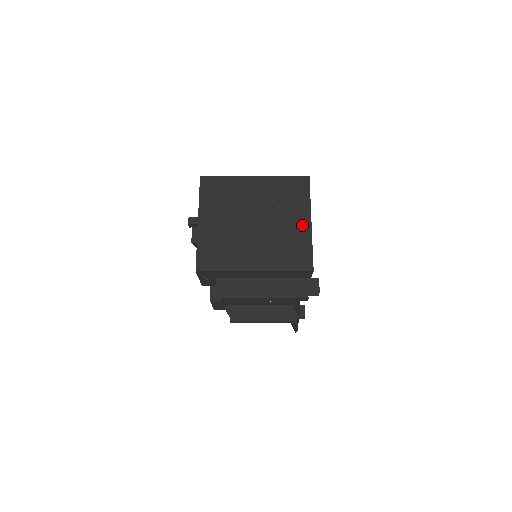
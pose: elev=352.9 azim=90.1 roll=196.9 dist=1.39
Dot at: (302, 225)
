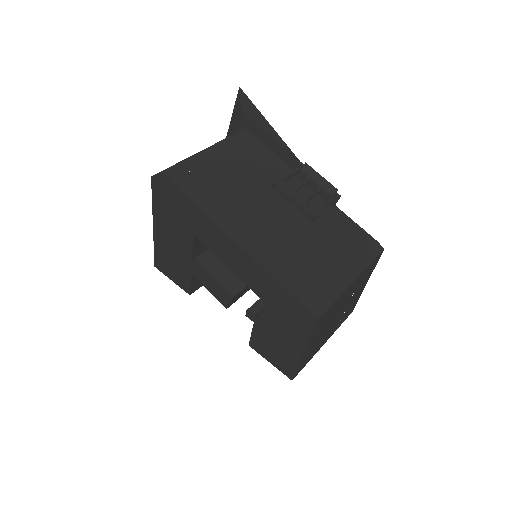
Dot at: (361, 290)
